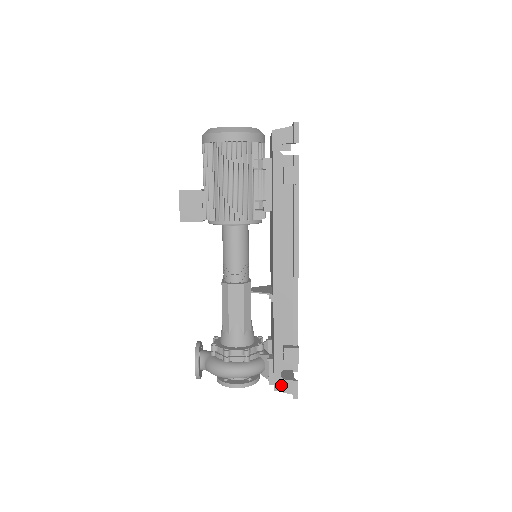
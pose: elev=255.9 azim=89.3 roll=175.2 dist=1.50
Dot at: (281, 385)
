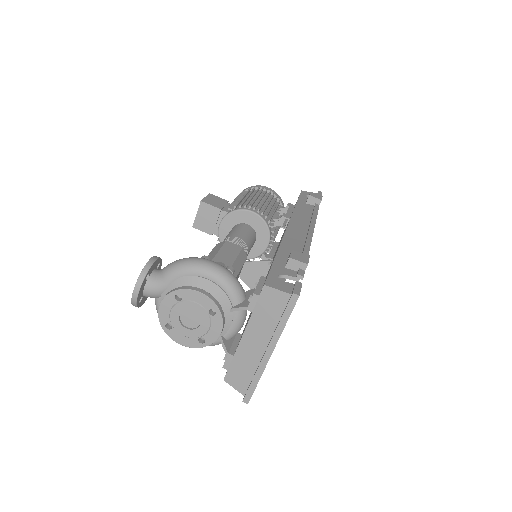
Dot at: (276, 283)
